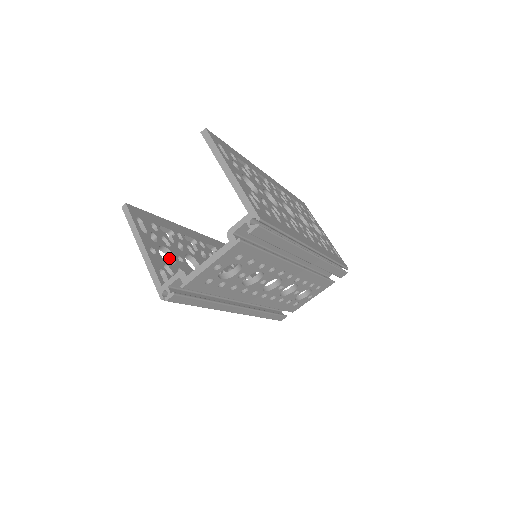
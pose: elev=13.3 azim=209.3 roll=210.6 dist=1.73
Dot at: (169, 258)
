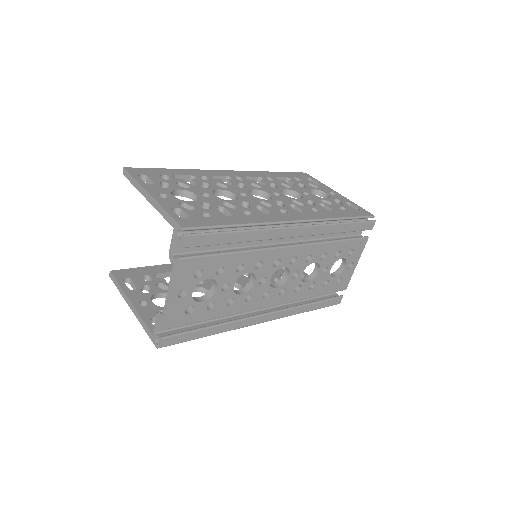
Dot at: occluded
